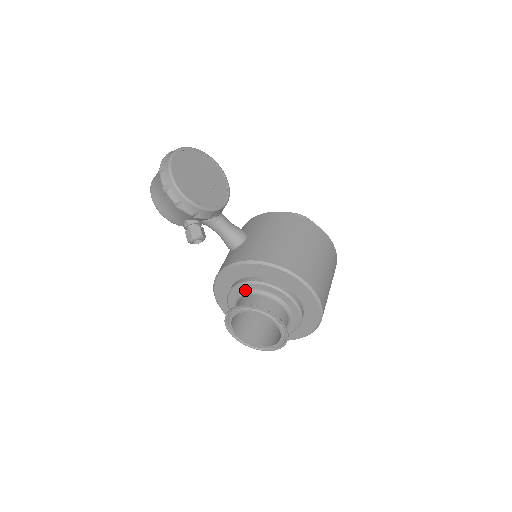
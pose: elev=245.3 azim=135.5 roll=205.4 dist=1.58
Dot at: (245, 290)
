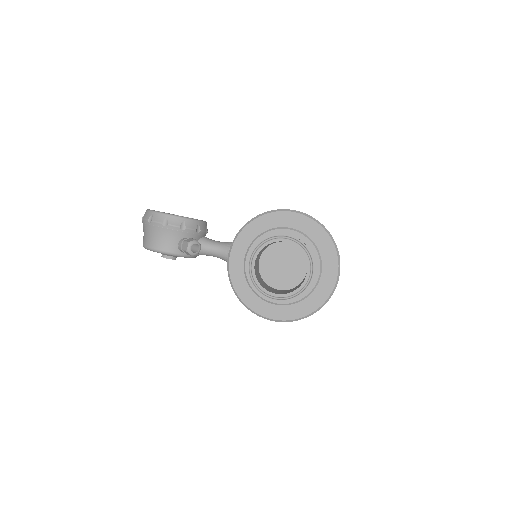
Dot at: occluded
